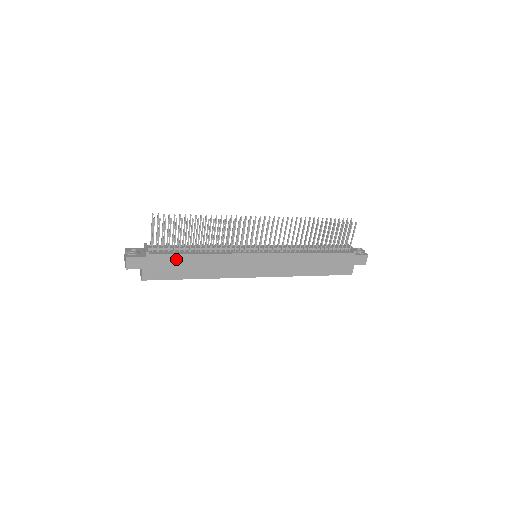
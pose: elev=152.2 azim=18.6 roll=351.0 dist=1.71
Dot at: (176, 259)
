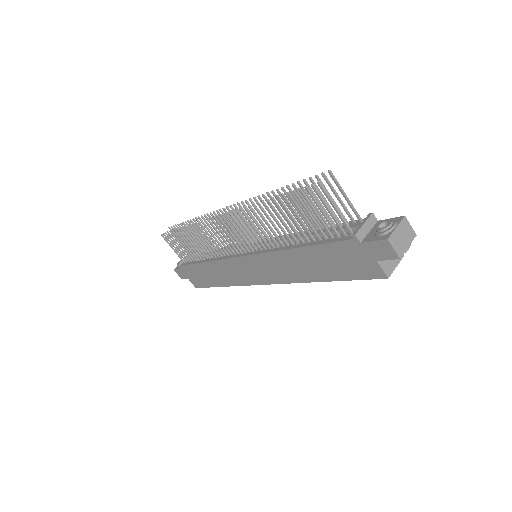
Dot at: (196, 269)
